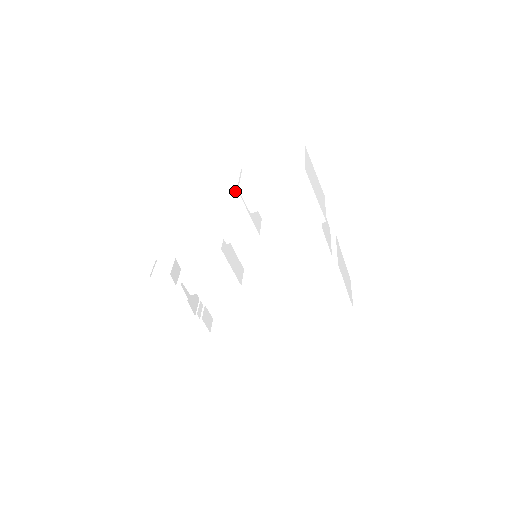
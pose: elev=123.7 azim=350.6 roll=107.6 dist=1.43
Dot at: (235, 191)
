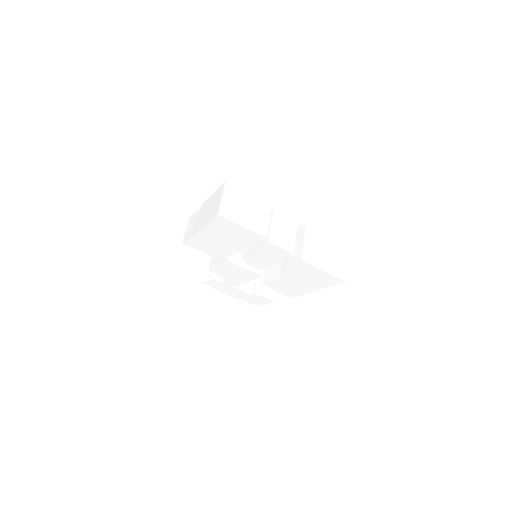
Dot at: occluded
